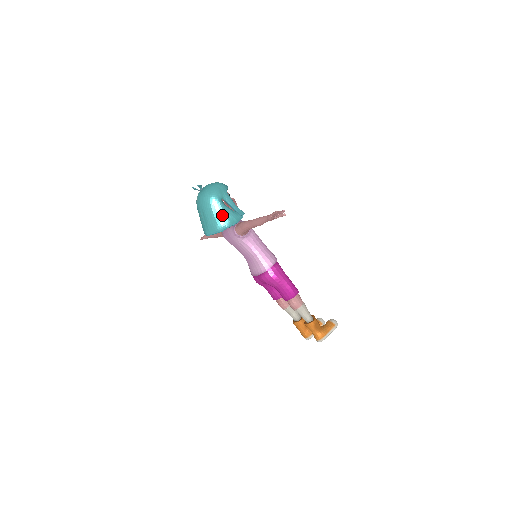
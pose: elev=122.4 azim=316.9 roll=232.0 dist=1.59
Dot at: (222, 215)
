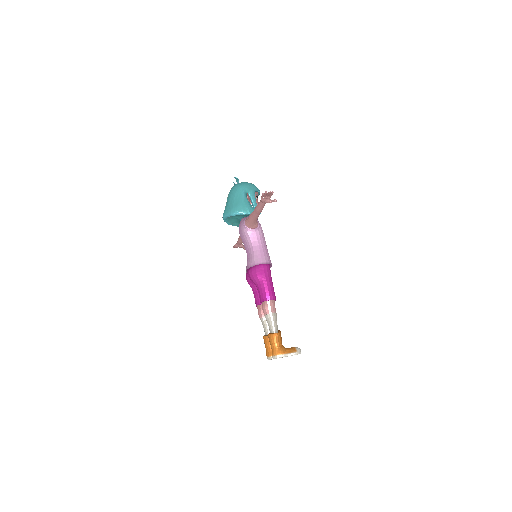
Dot at: (240, 203)
